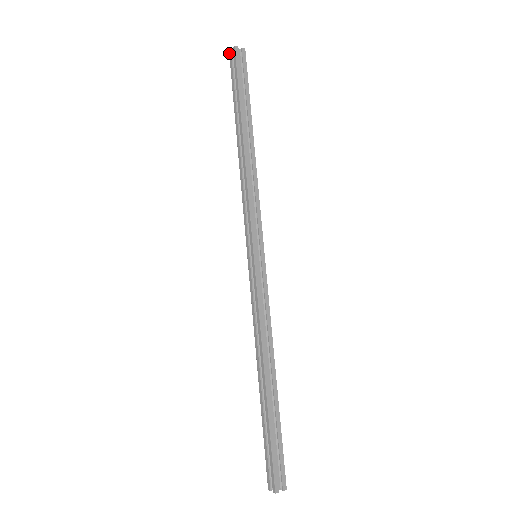
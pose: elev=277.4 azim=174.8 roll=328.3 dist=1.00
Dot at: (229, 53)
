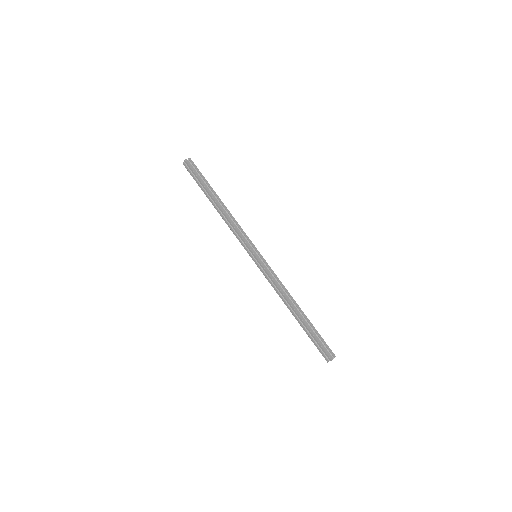
Dot at: (183, 164)
